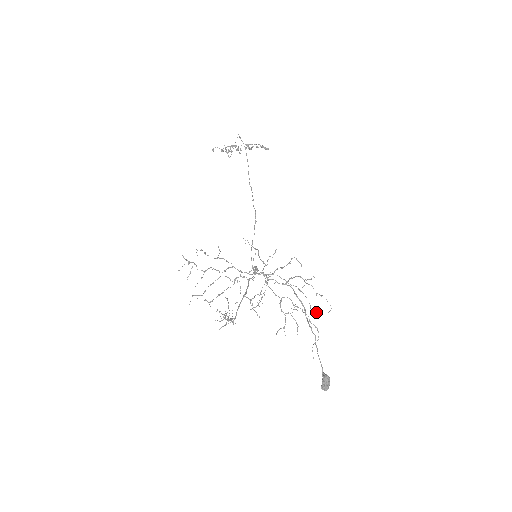
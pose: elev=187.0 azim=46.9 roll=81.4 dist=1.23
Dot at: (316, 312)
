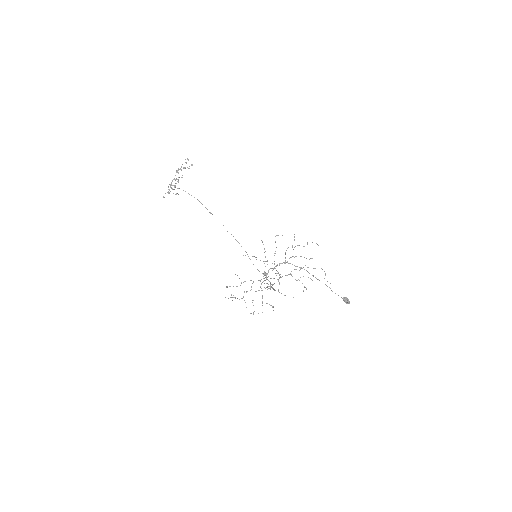
Dot at: occluded
